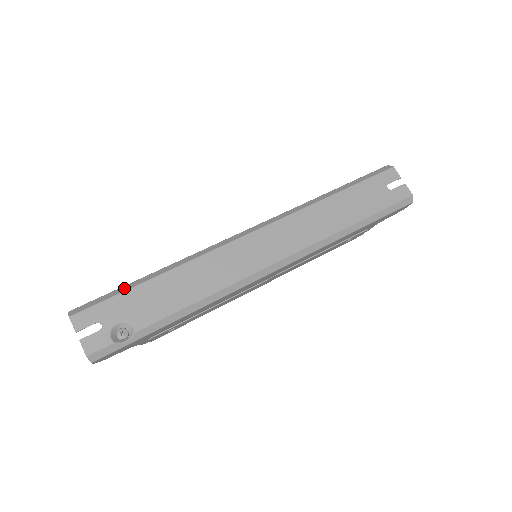
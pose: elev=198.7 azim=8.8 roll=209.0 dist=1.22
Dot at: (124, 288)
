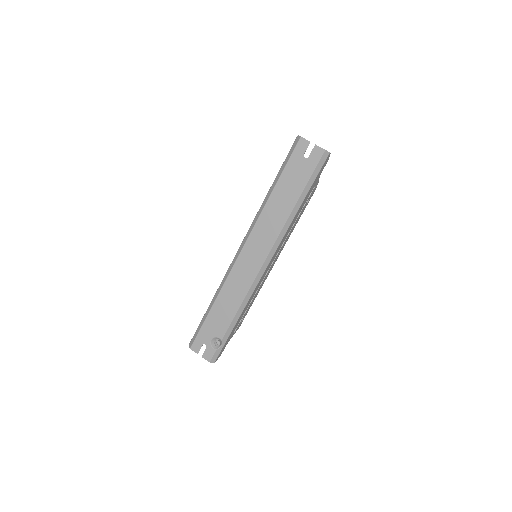
Dot at: (203, 321)
